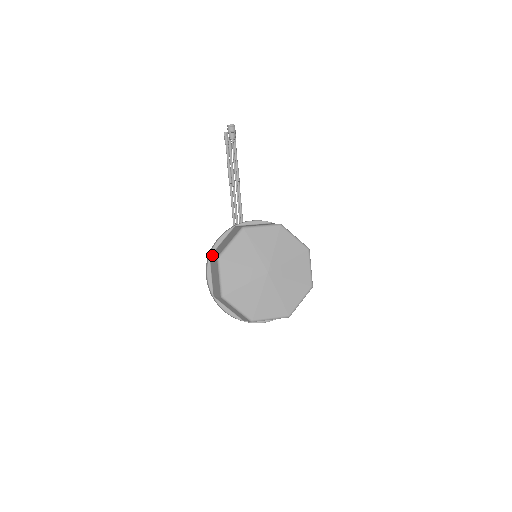
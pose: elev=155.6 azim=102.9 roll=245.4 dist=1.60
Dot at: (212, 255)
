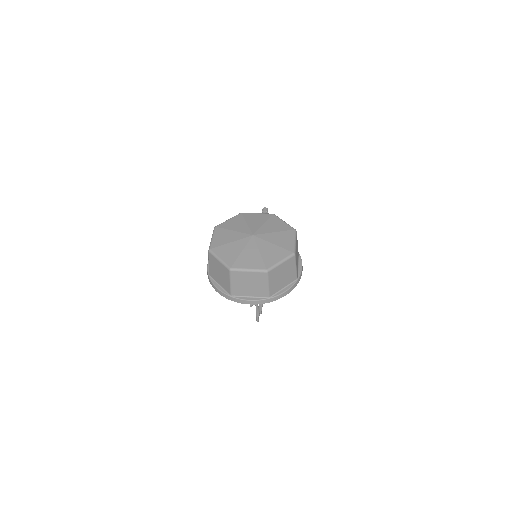
Dot at: occluded
